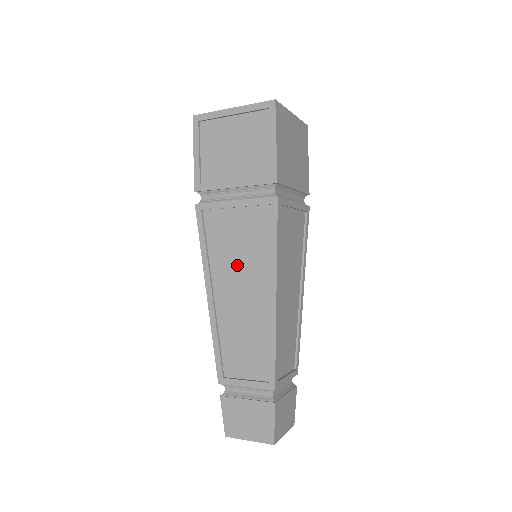
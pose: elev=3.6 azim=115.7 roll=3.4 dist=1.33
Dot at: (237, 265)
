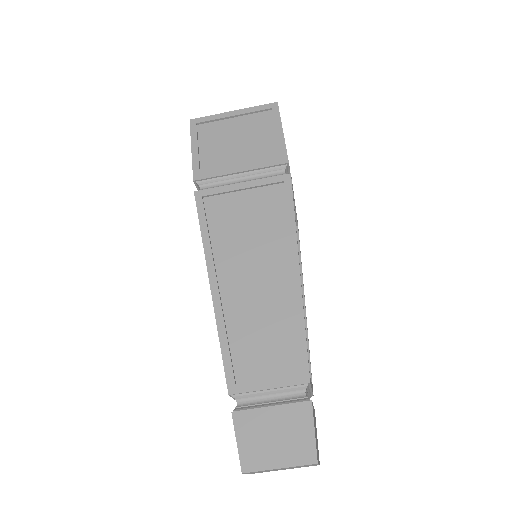
Dot at: (248, 246)
